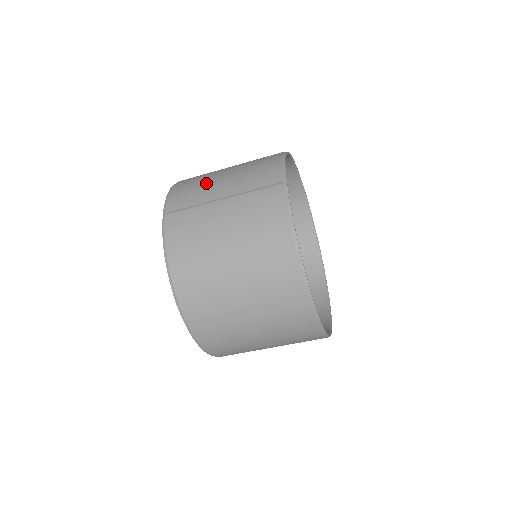
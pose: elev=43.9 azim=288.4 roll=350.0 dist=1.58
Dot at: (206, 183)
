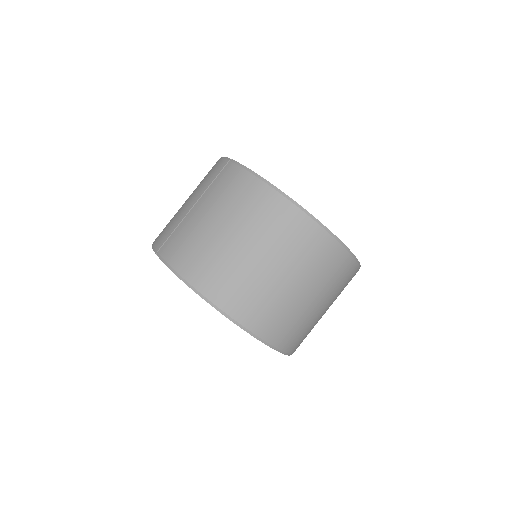
Dot at: (176, 214)
